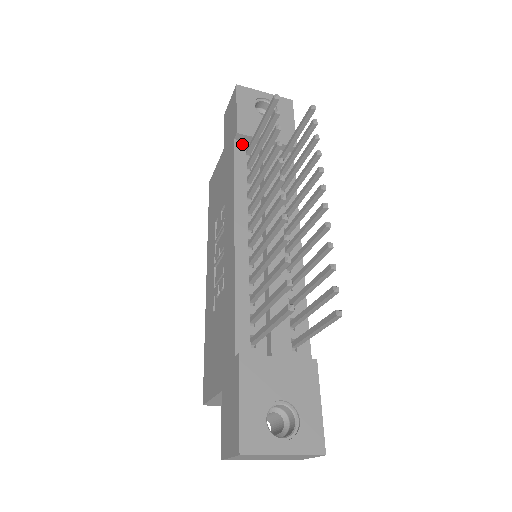
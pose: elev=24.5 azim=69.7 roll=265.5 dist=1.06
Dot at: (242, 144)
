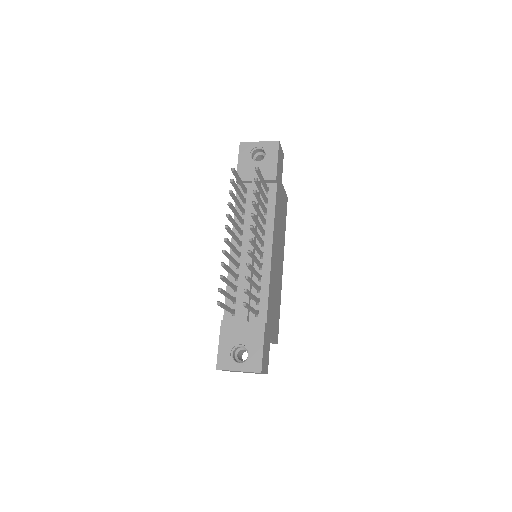
Dot at: occluded
